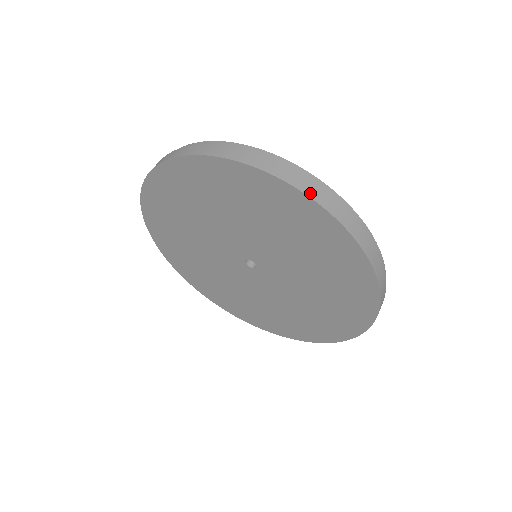
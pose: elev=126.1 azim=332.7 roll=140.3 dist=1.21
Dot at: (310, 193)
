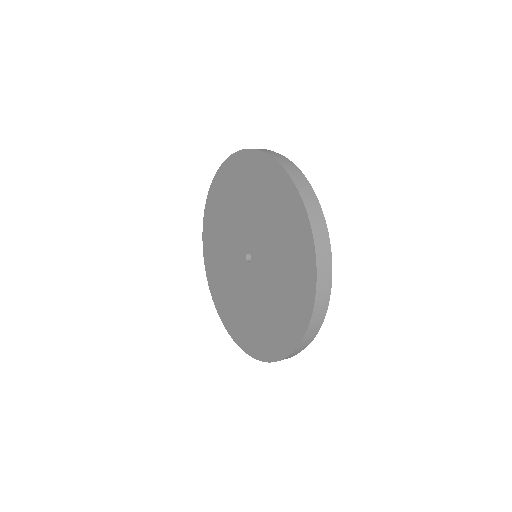
Dot at: (314, 228)
